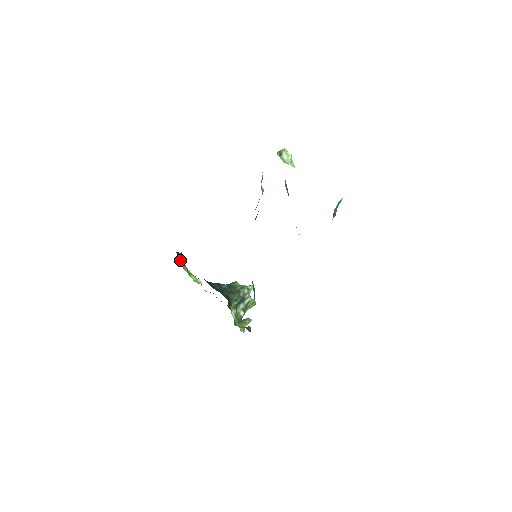
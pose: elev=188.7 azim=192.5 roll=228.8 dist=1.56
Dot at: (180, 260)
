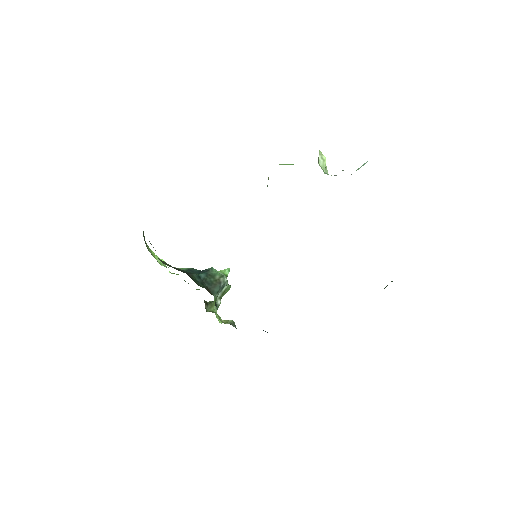
Dot at: occluded
